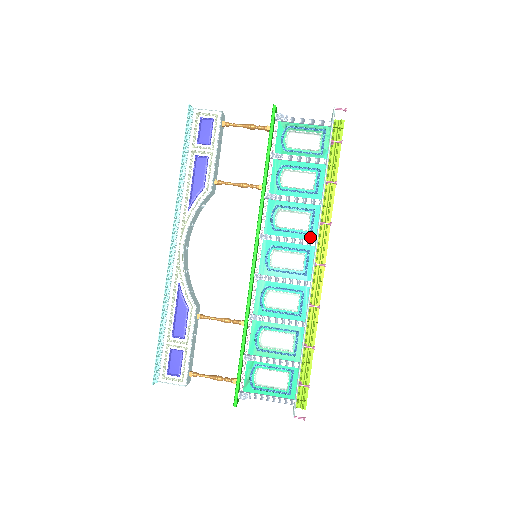
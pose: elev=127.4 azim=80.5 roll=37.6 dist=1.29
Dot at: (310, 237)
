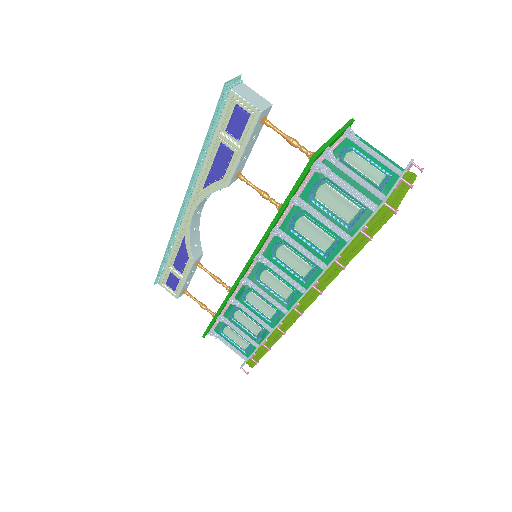
Dot at: (302, 284)
